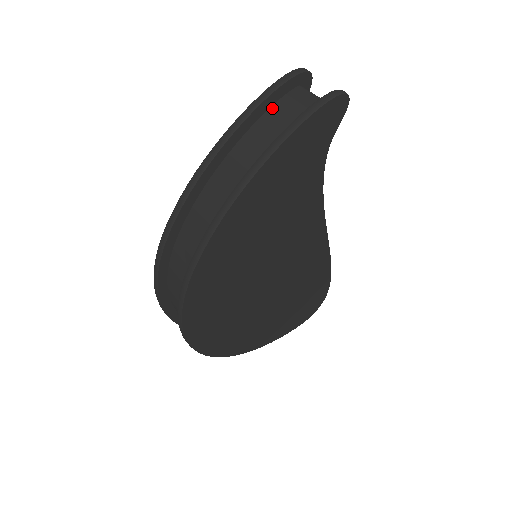
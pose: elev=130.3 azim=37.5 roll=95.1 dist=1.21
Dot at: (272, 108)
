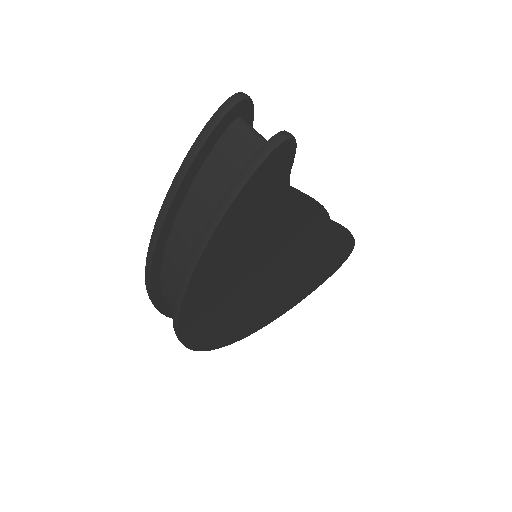
Dot at: (210, 157)
